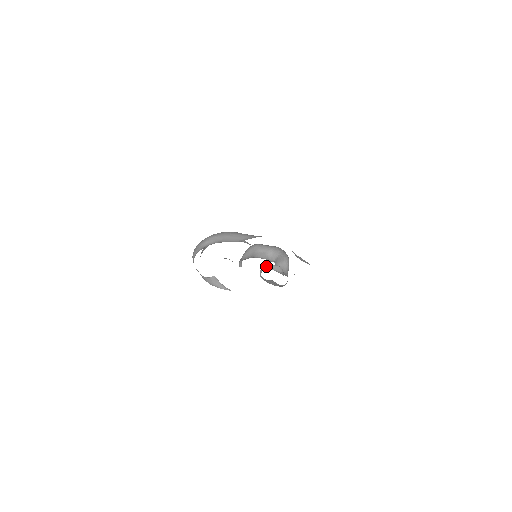
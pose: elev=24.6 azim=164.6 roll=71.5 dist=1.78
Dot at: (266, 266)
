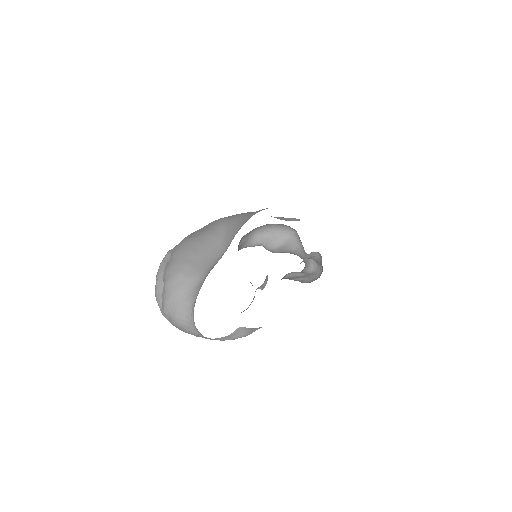
Dot at: (300, 263)
